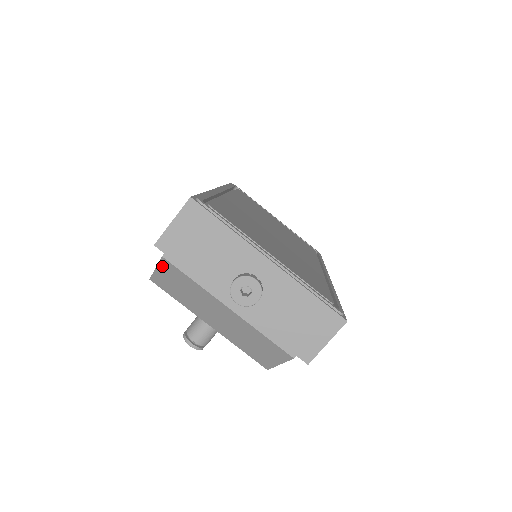
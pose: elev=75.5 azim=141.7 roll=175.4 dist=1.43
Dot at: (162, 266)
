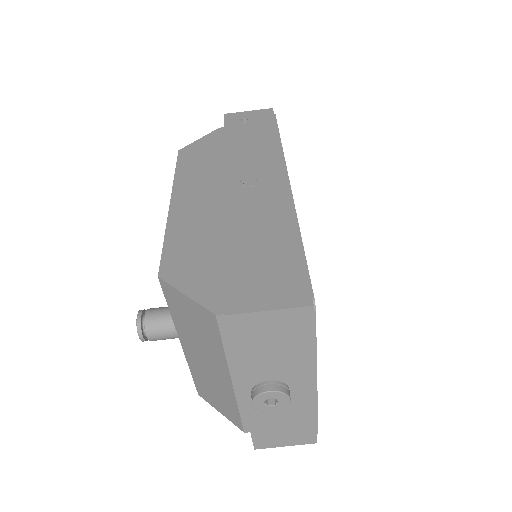
Dot at: (200, 308)
